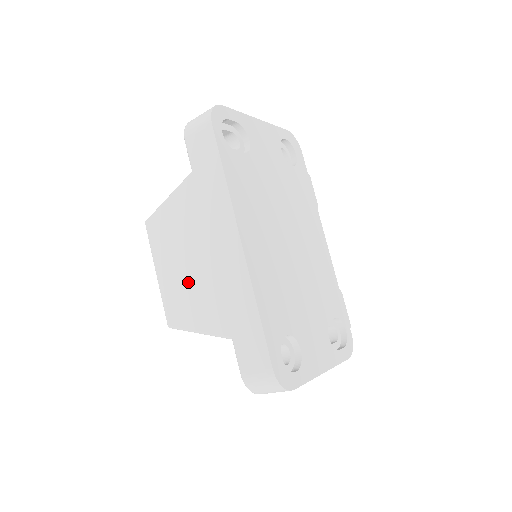
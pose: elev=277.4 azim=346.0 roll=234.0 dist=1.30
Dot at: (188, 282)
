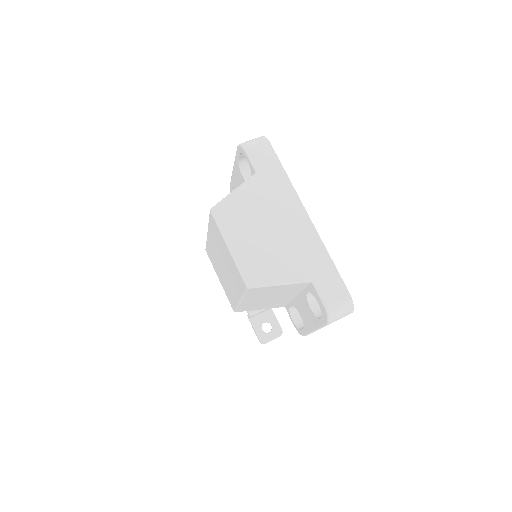
Dot at: (265, 248)
